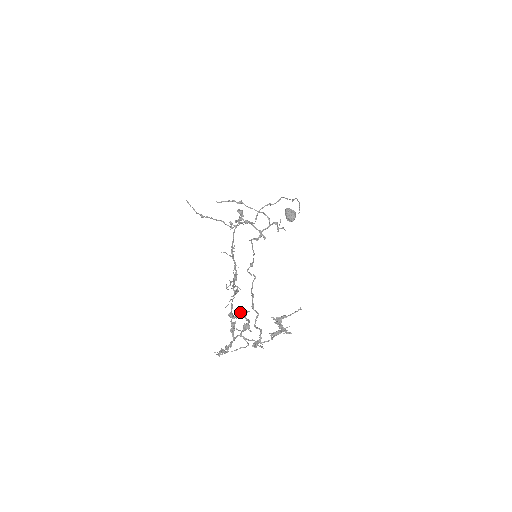
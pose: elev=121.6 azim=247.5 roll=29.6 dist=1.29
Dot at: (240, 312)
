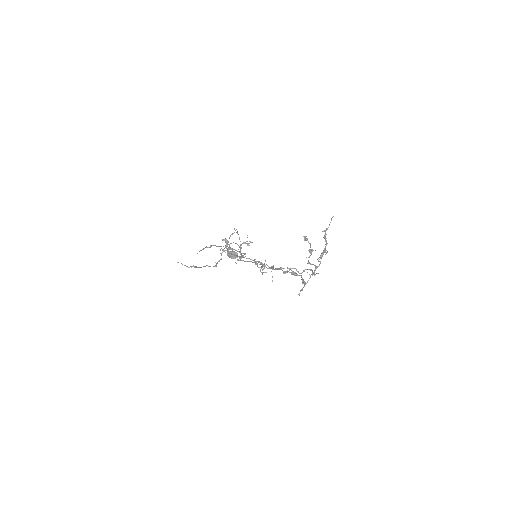
Dot at: (305, 239)
